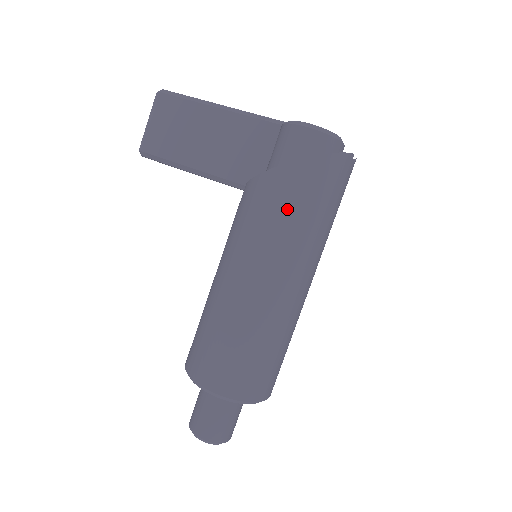
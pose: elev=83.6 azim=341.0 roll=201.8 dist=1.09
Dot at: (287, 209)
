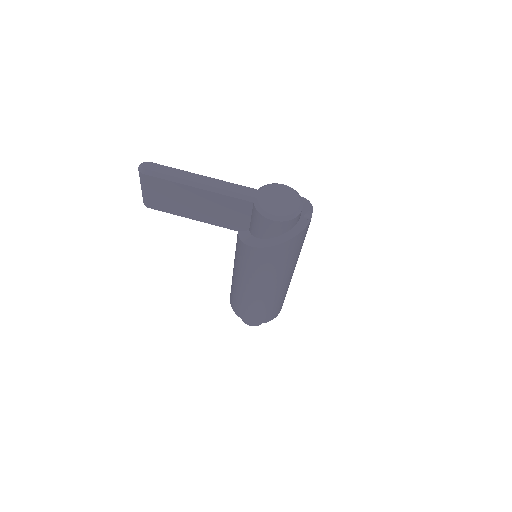
Dot at: (273, 265)
